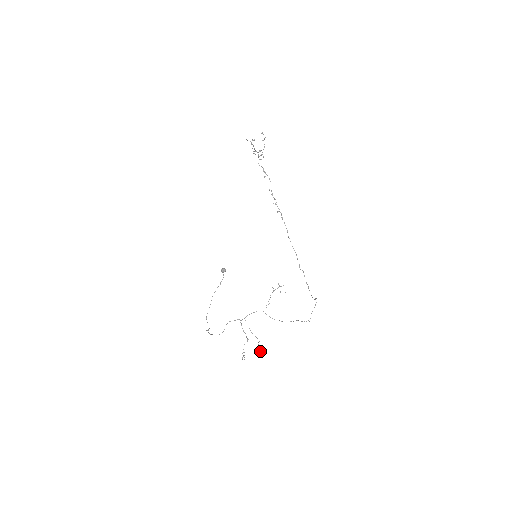
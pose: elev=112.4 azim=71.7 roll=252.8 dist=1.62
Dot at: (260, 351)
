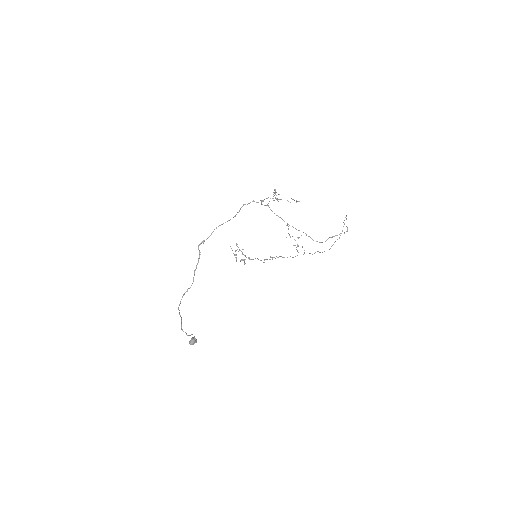
Dot at: occluded
